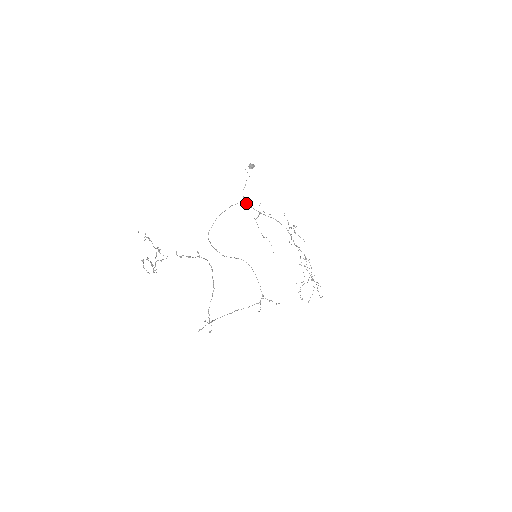
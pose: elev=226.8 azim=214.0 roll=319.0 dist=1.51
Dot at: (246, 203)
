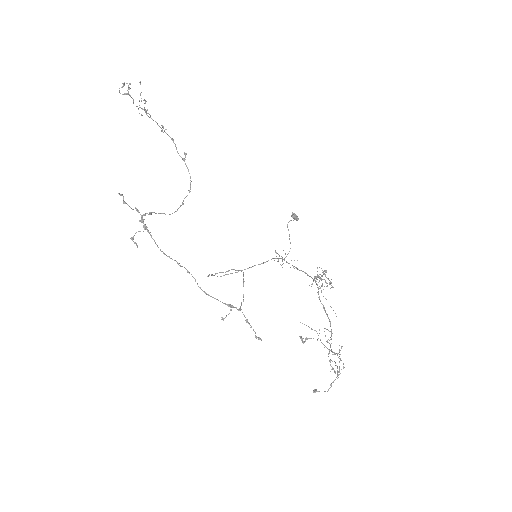
Dot at: occluded
